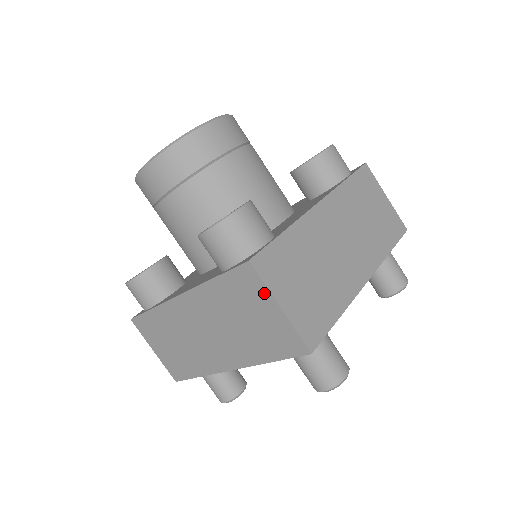
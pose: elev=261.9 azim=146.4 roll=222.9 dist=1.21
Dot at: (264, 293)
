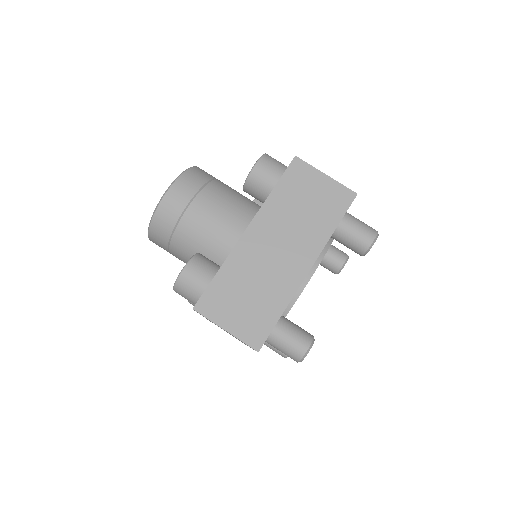
Dot at: (214, 323)
